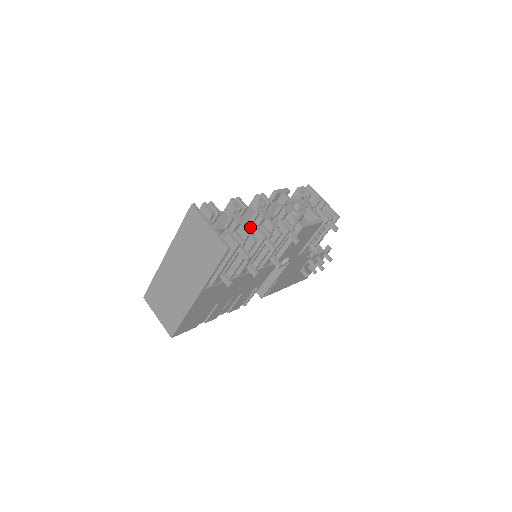
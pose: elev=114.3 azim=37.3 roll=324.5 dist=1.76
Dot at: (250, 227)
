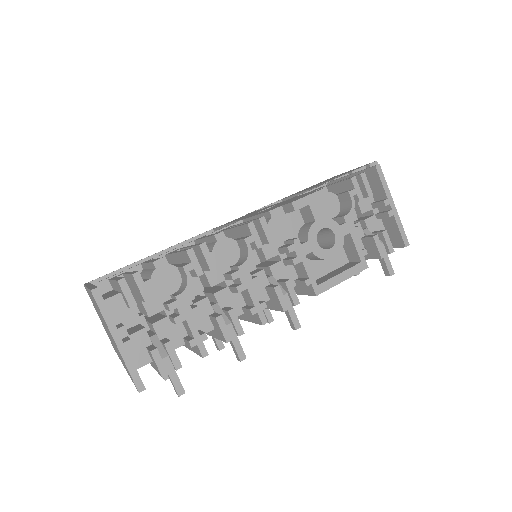
Dot at: (217, 294)
